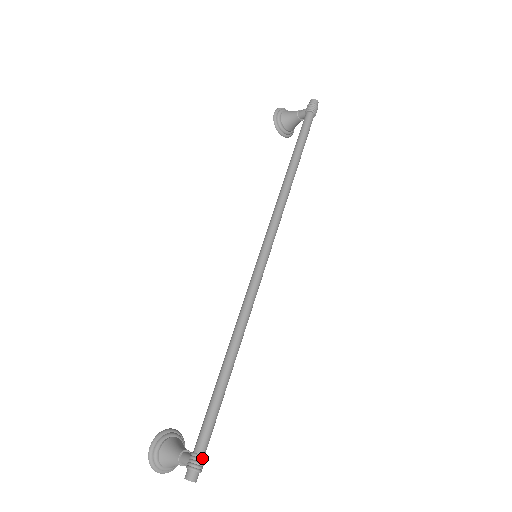
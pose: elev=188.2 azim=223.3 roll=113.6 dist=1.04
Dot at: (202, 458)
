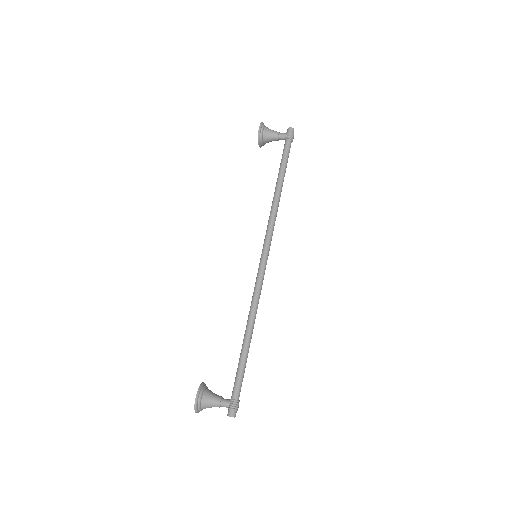
Dot at: occluded
